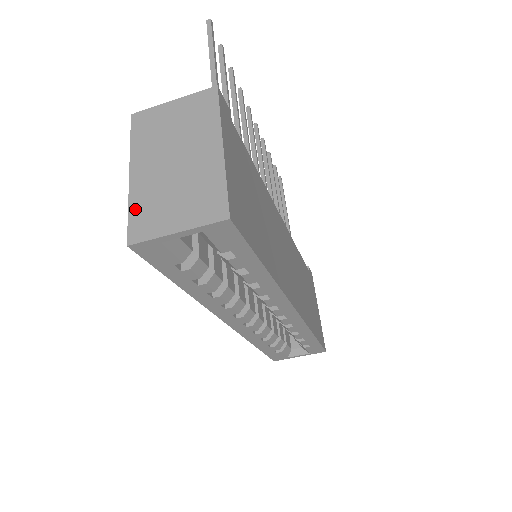
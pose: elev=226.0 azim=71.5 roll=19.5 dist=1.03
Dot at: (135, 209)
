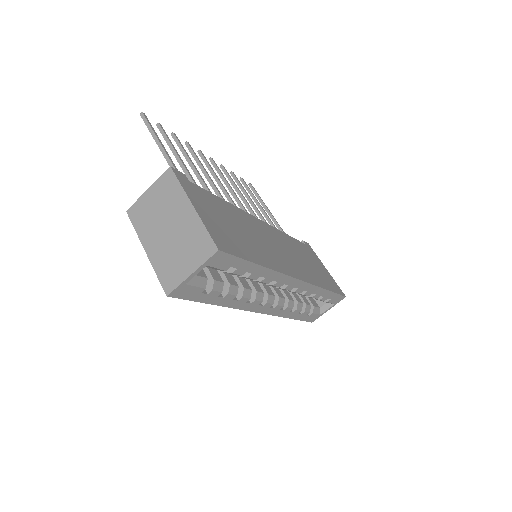
Dot at: (160, 271)
